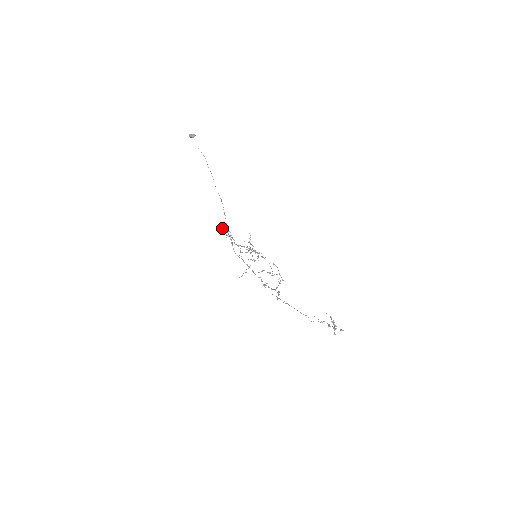
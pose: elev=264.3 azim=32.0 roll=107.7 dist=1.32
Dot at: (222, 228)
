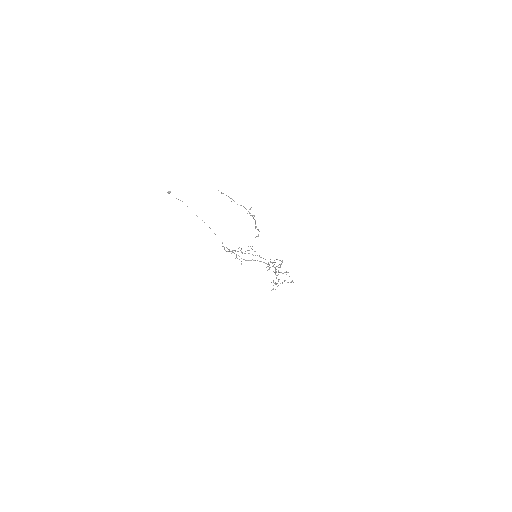
Dot at: occluded
